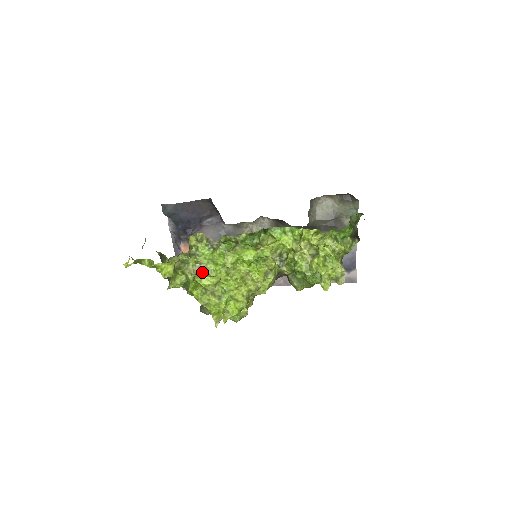
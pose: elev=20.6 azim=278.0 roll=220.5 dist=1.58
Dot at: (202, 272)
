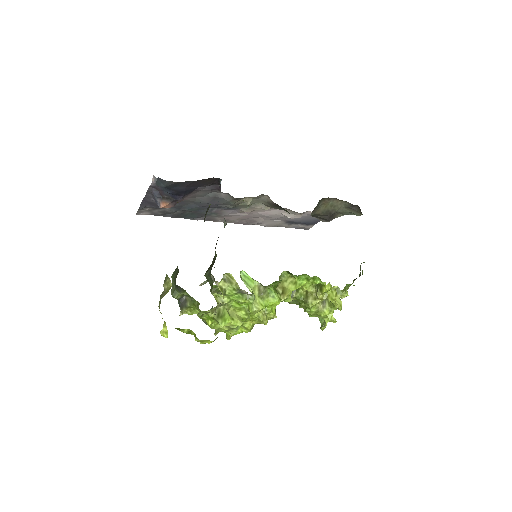
Dot at: (224, 312)
